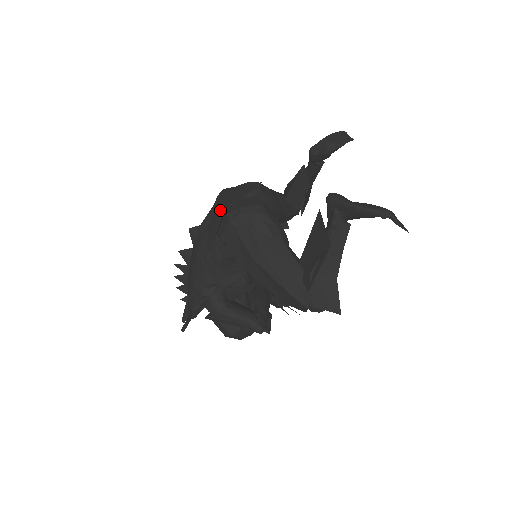
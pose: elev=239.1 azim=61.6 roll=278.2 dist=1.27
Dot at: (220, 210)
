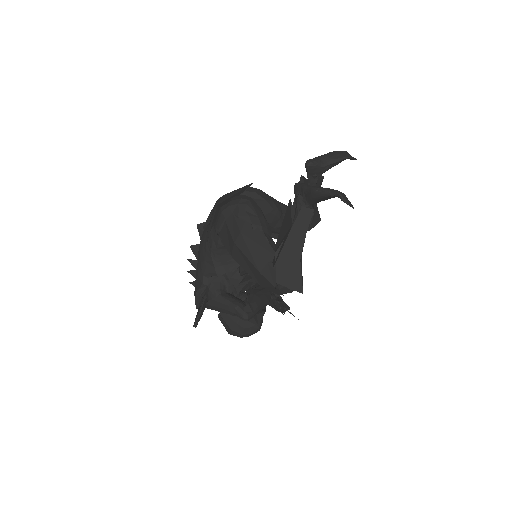
Dot at: (216, 204)
